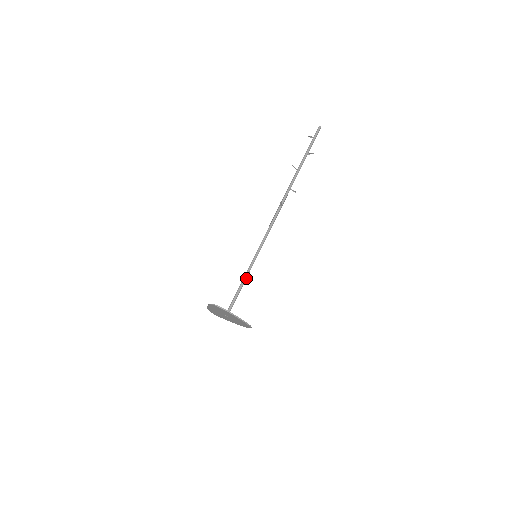
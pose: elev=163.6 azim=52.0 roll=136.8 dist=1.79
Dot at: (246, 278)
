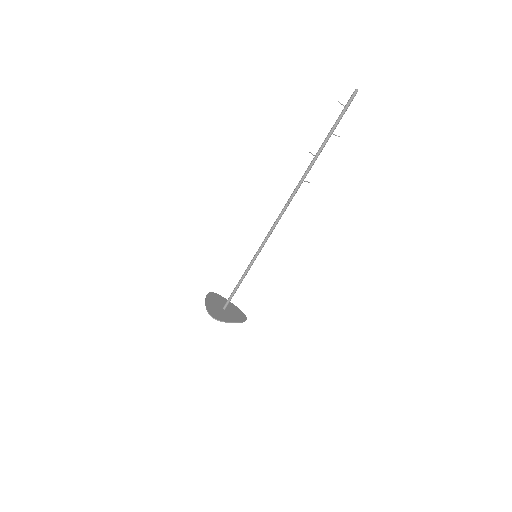
Dot at: (244, 277)
